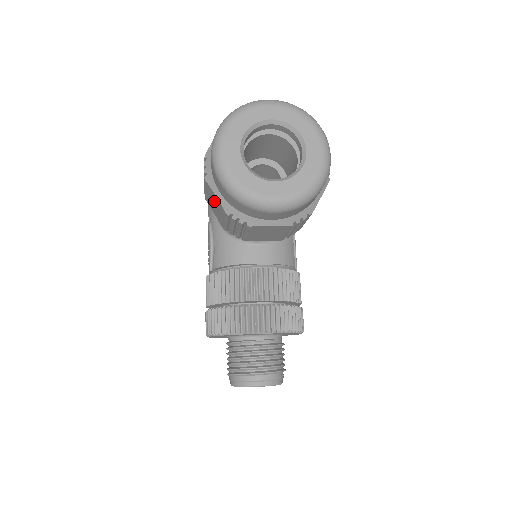
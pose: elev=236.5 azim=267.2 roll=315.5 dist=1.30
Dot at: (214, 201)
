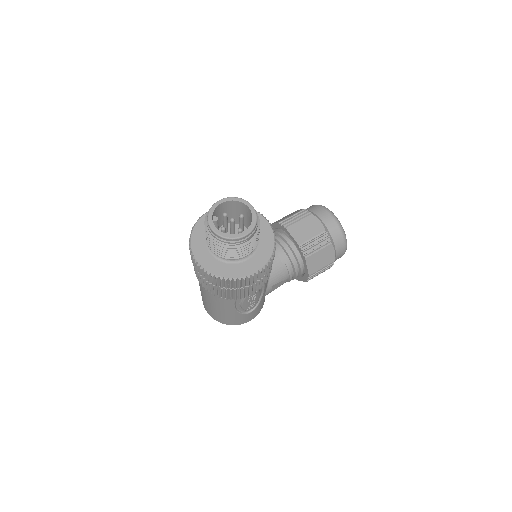
Dot at: occluded
